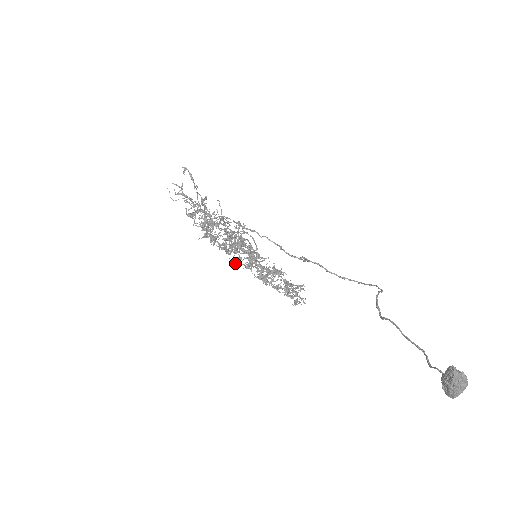
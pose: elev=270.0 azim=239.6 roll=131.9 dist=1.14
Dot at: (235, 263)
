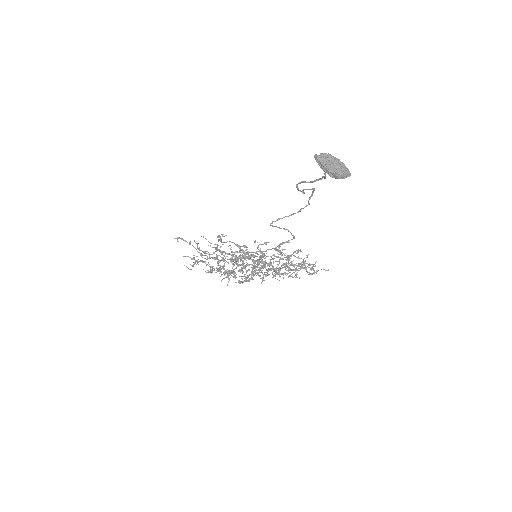
Dot at: occluded
